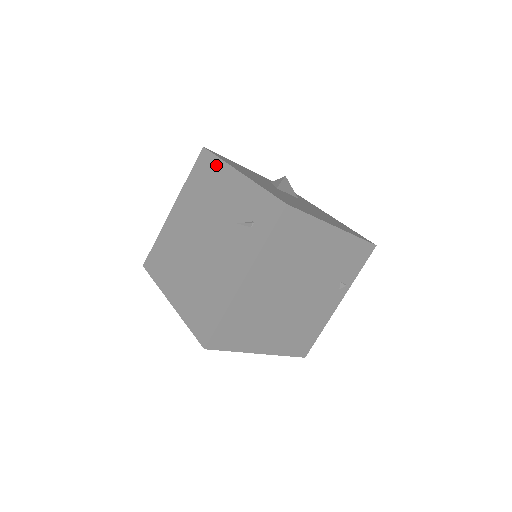
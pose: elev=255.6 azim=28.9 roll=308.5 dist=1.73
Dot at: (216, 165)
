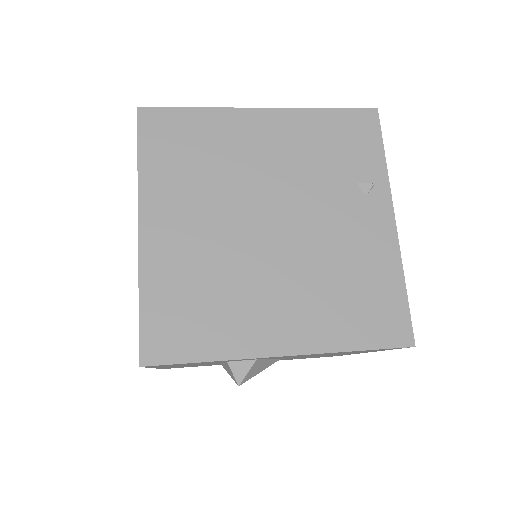
Dot at: occluded
